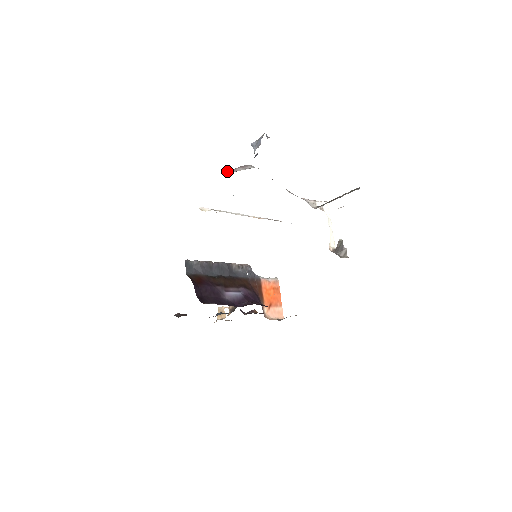
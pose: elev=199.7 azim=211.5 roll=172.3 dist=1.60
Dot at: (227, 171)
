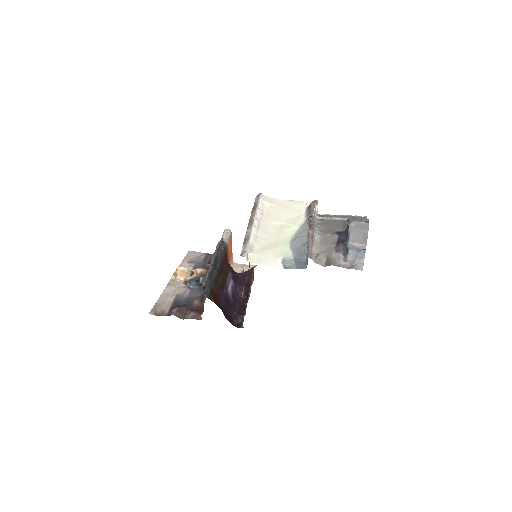
Dot at: occluded
